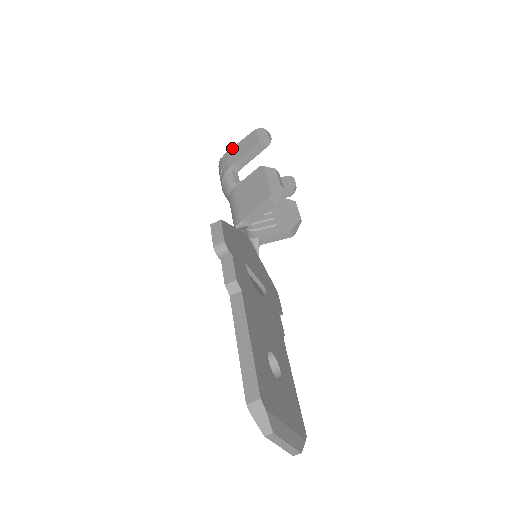
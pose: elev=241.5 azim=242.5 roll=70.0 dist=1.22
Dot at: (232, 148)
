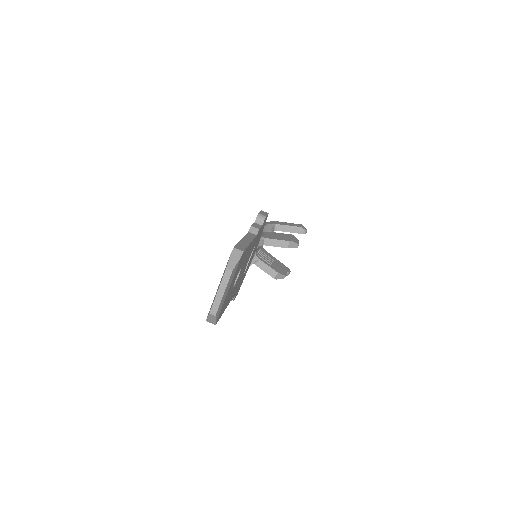
Dot at: occluded
